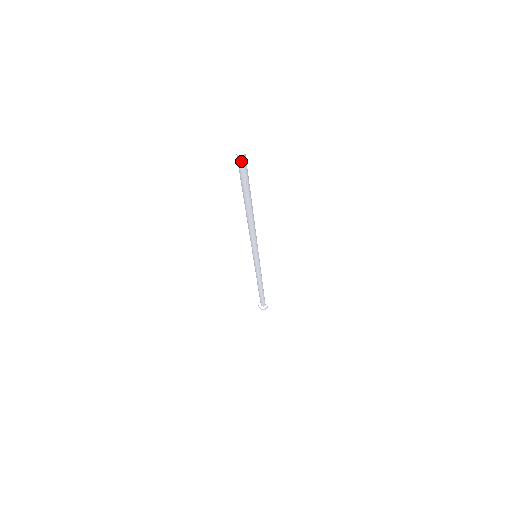
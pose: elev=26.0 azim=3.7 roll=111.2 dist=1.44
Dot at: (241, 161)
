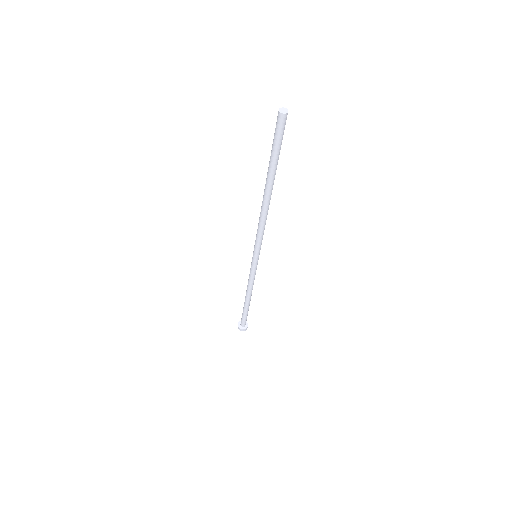
Dot at: (279, 120)
